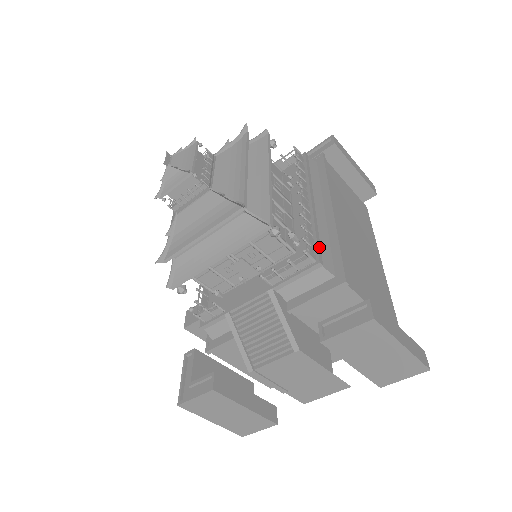
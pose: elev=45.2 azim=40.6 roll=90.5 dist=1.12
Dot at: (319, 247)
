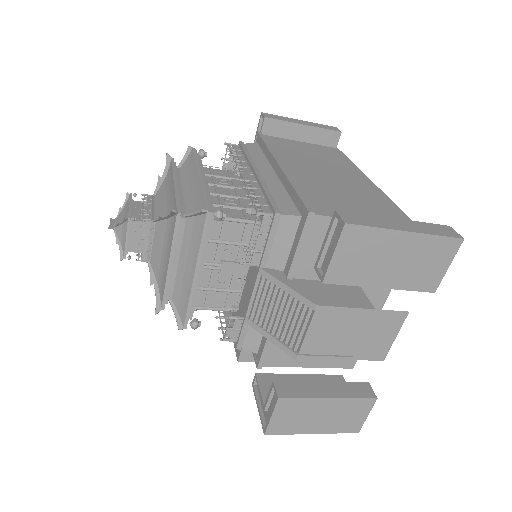
Dot at: (272, 202)
